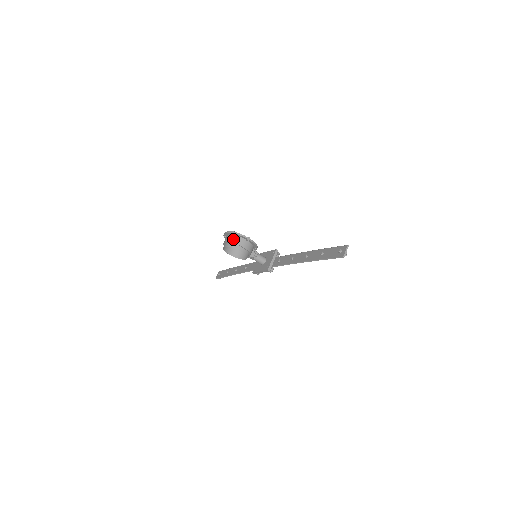
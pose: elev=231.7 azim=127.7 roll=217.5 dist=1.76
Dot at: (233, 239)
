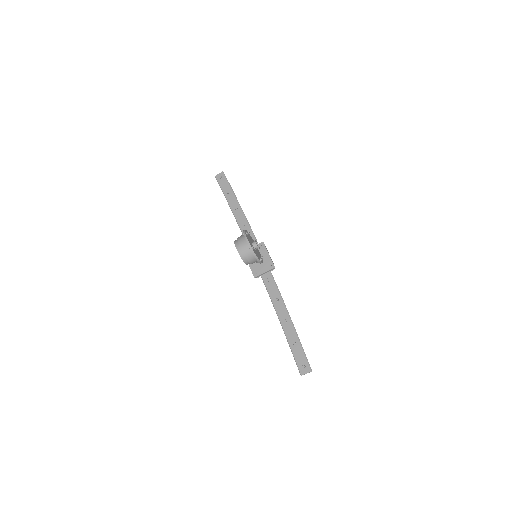
Dot at: (248, 253)
